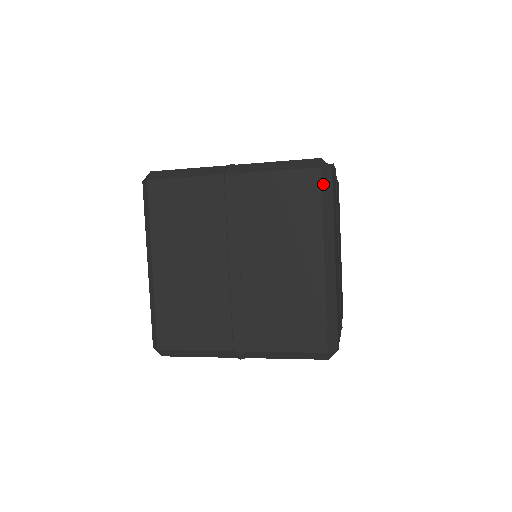
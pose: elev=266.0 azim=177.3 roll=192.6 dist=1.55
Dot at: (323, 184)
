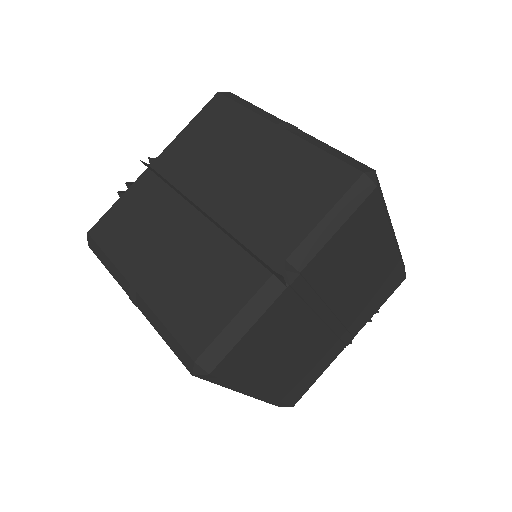
Dot at: (205, 379)
